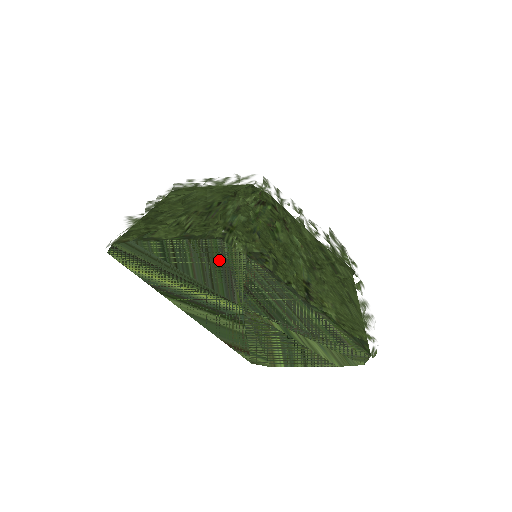
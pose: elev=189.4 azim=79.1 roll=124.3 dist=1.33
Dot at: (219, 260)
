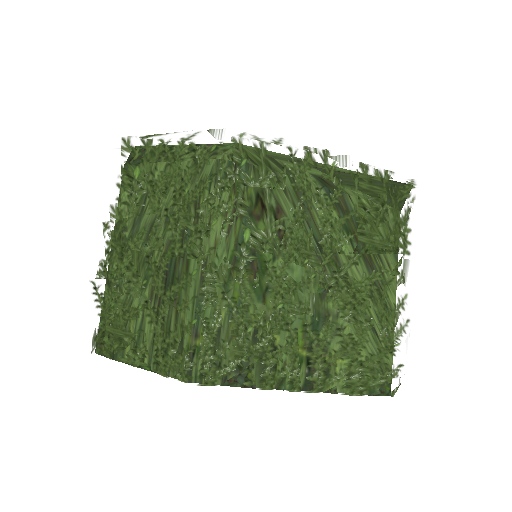
Dot at: occluded
